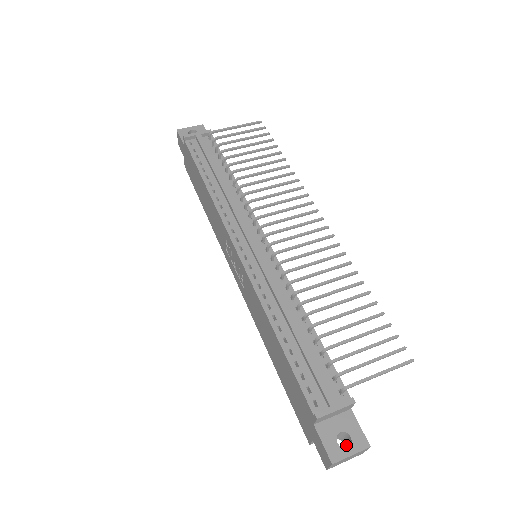
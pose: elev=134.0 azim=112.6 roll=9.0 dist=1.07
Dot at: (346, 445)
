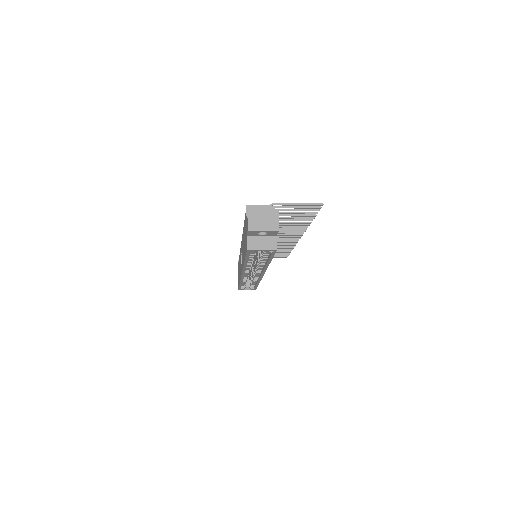
Dot at: occluded
